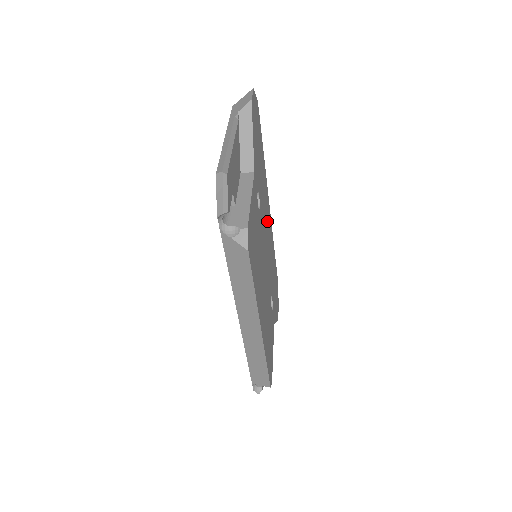
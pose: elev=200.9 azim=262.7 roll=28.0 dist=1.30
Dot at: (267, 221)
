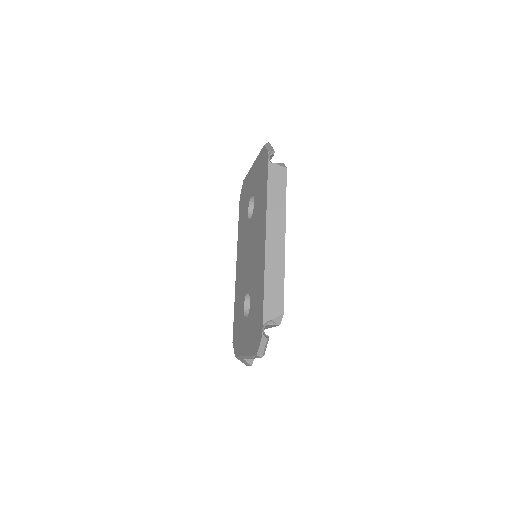
Dot at: occluded
